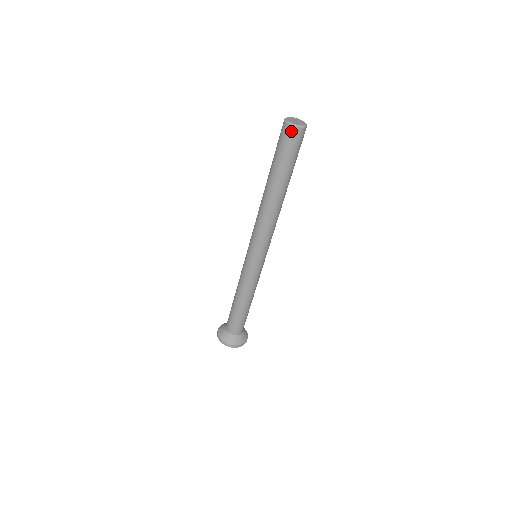
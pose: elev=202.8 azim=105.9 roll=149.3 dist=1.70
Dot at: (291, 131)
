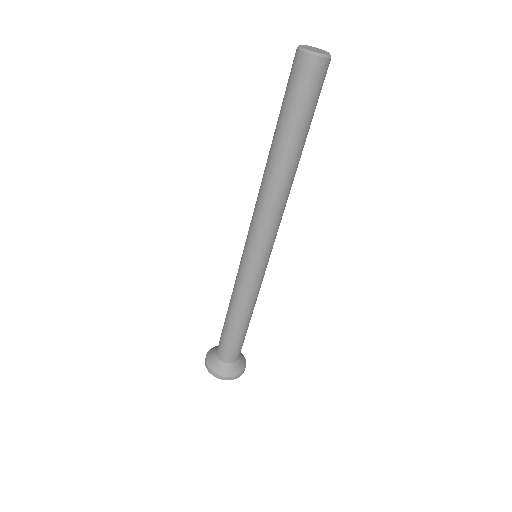
Dot at: (306, 62)
